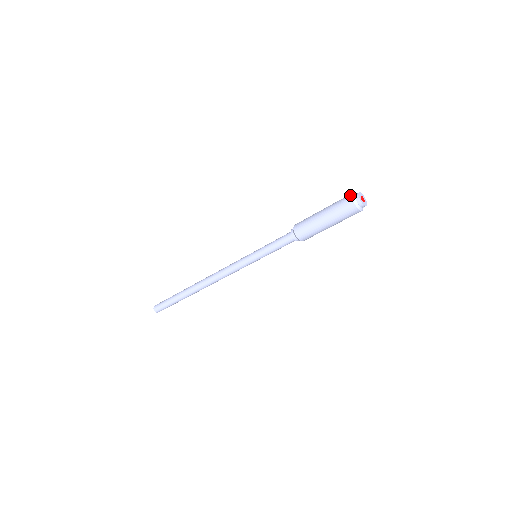
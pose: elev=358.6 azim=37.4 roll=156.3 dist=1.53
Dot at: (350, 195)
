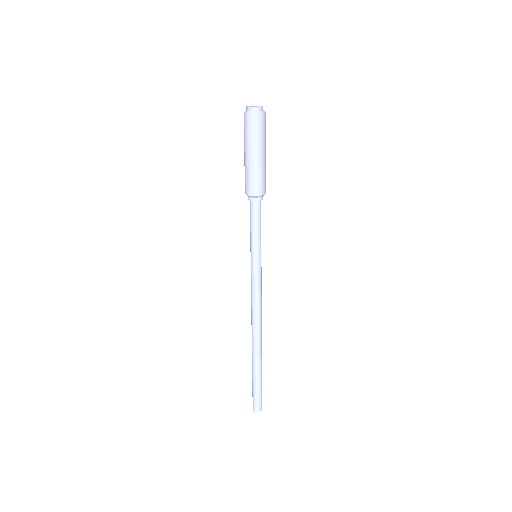
Dot at: occluded
